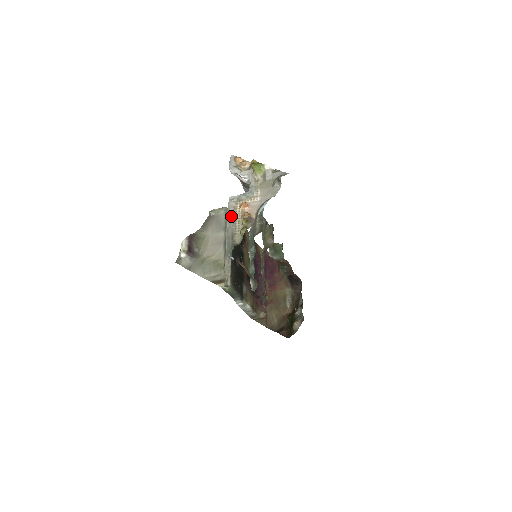
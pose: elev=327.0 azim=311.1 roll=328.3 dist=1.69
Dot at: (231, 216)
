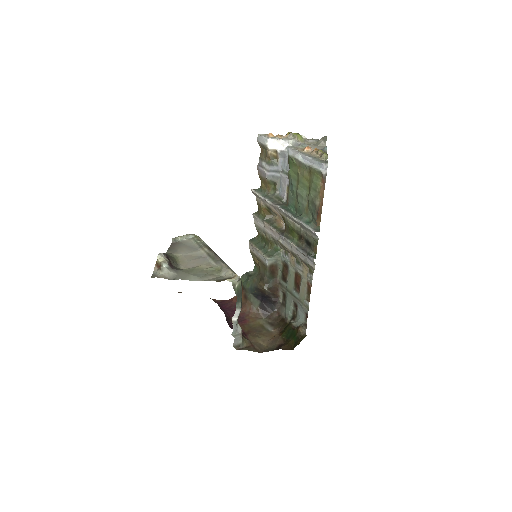
Dot at: (302, 152)
